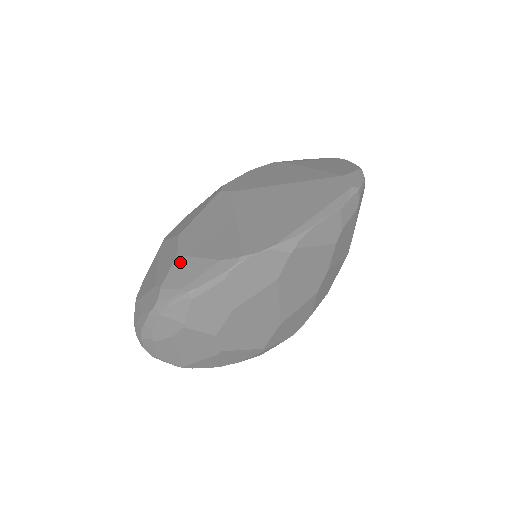
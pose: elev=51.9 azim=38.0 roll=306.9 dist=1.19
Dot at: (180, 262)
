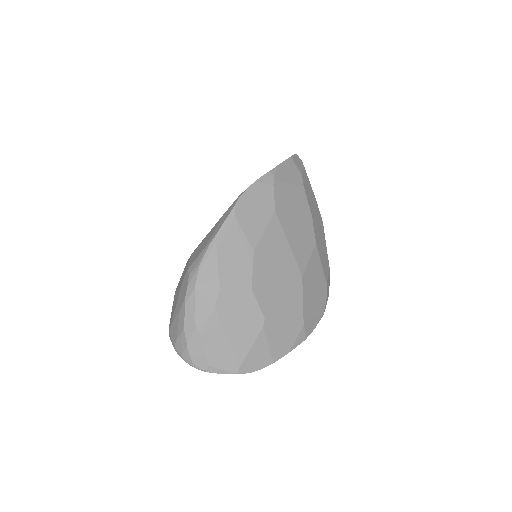
Dot at: (196, 250)
